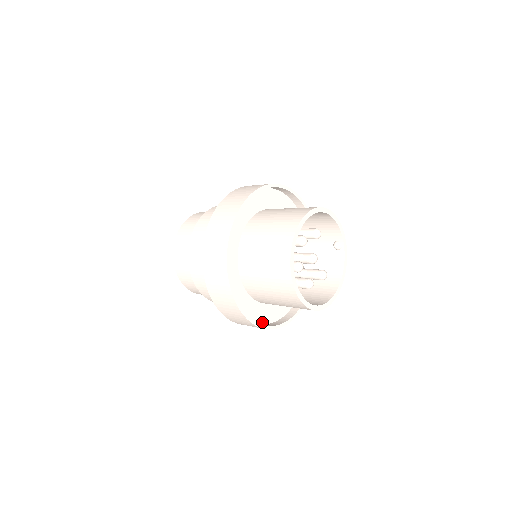
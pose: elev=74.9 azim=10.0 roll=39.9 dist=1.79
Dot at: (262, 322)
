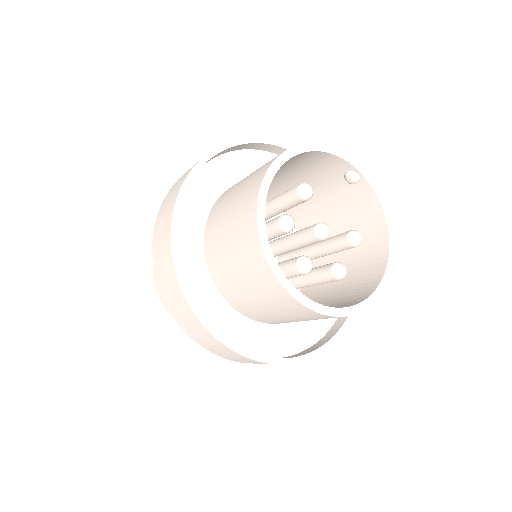
Dot at: (316, 339)
